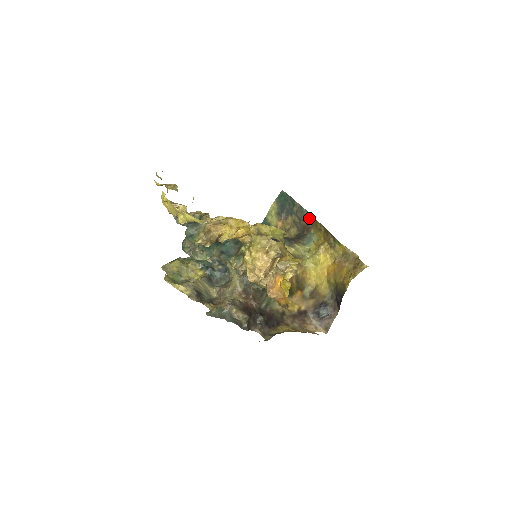
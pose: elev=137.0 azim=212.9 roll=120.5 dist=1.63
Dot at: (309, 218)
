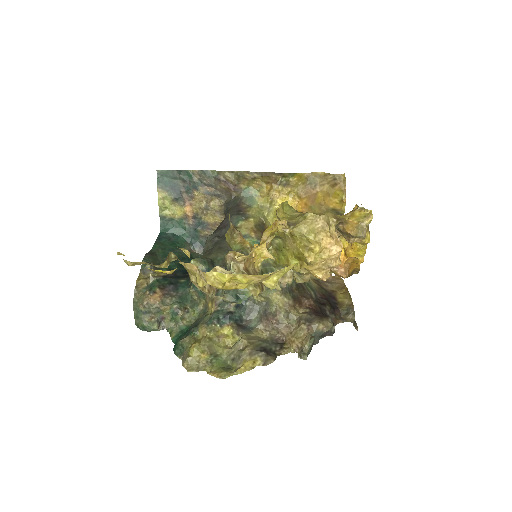
Dot at: (226, 176)
